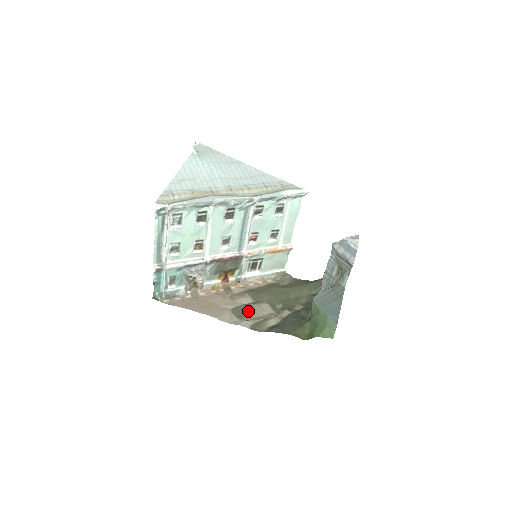
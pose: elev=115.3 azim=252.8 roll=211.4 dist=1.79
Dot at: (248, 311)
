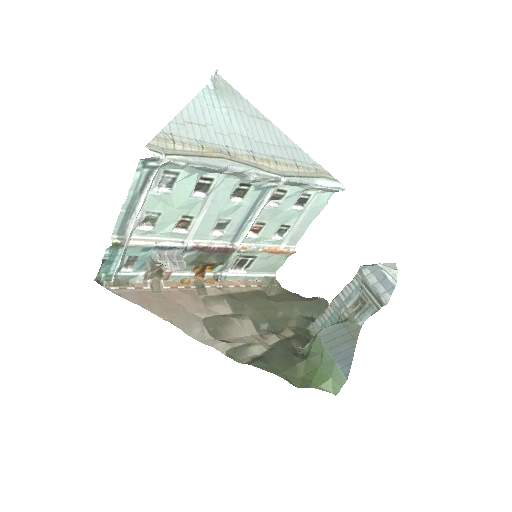
Dot at: (225, 327)
